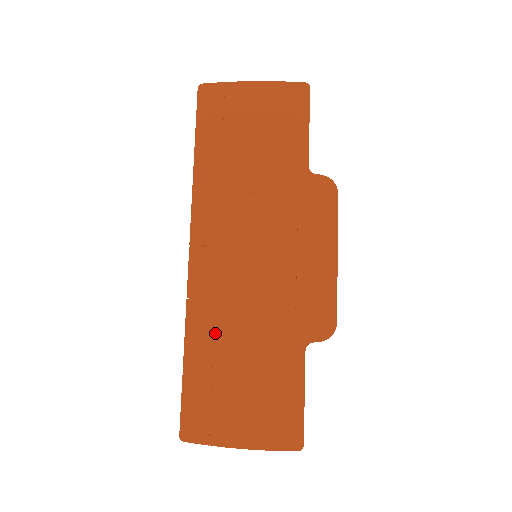
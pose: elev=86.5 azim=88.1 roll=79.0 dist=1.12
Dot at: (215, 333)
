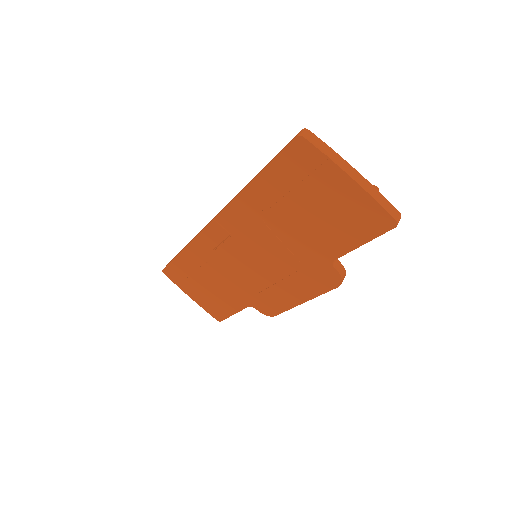
Dot at: (204, 261)
